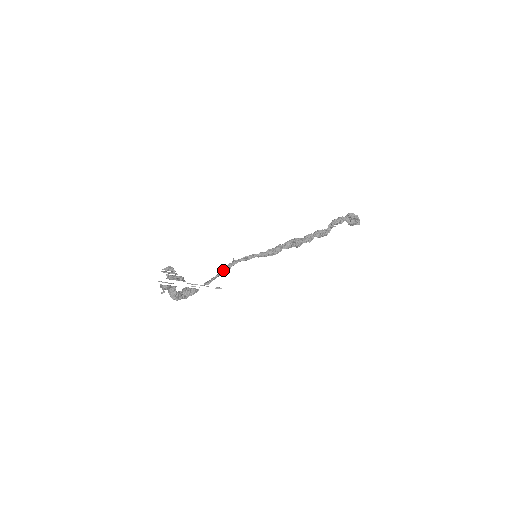
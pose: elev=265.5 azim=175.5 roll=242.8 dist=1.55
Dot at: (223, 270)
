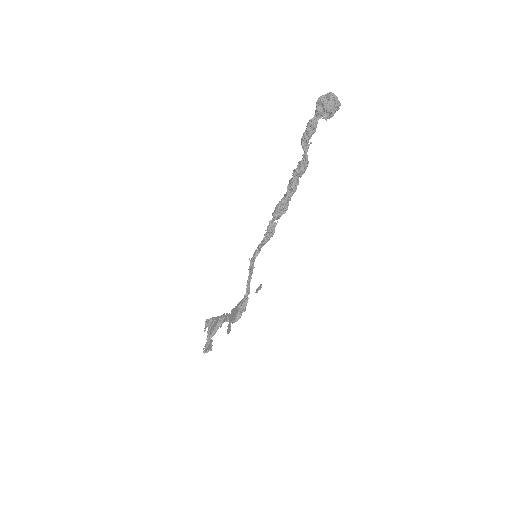
Dot at: (248, 277)
